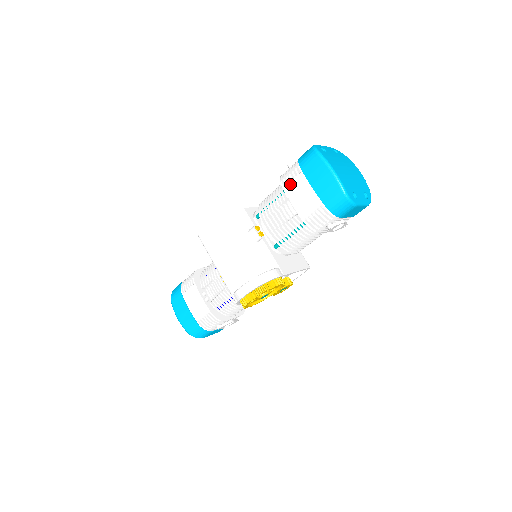
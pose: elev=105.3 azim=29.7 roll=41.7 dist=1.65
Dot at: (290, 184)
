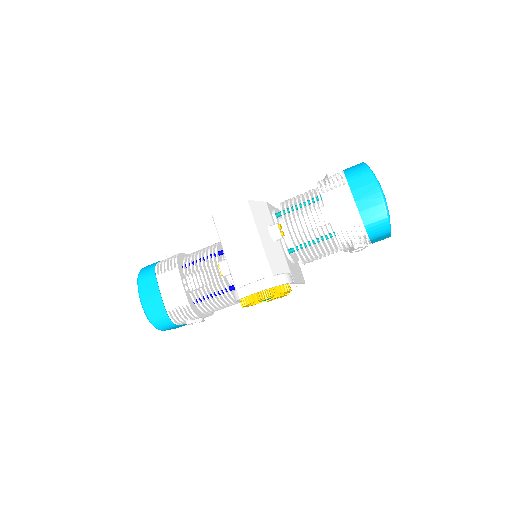
Dot at: (330, 192)
